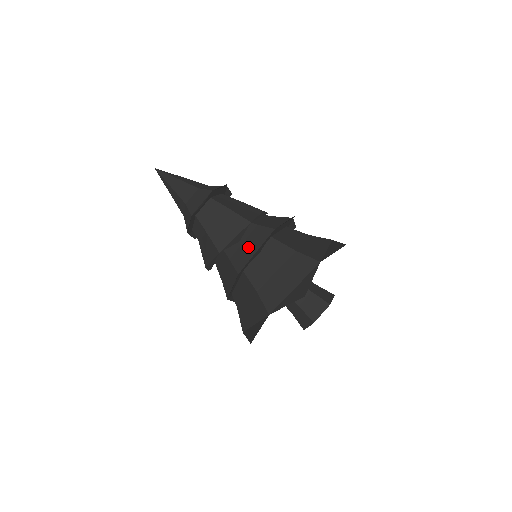
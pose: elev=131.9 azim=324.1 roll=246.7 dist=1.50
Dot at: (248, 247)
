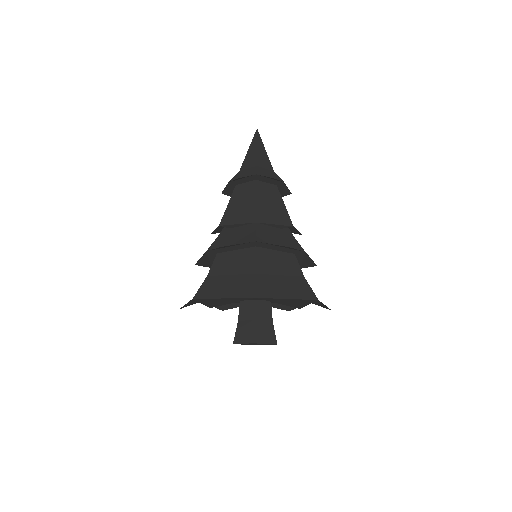
Dot at: (232, 238)
